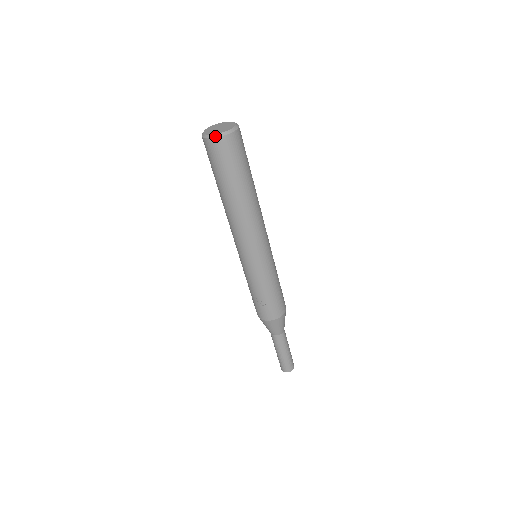
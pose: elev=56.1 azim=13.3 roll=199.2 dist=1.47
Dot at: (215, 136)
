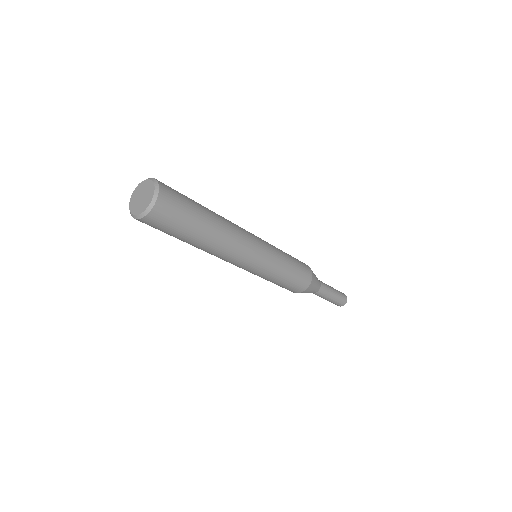
Dot at: occluded
